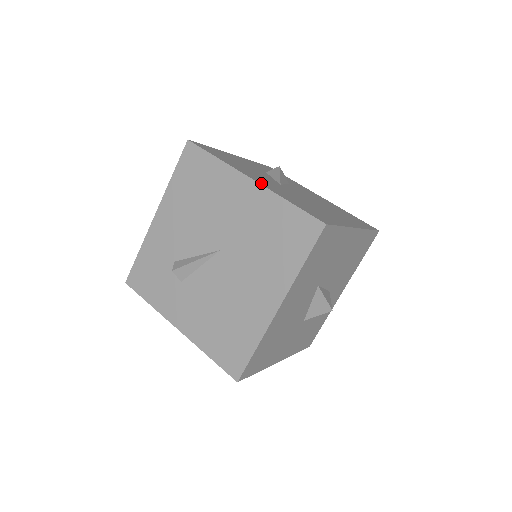
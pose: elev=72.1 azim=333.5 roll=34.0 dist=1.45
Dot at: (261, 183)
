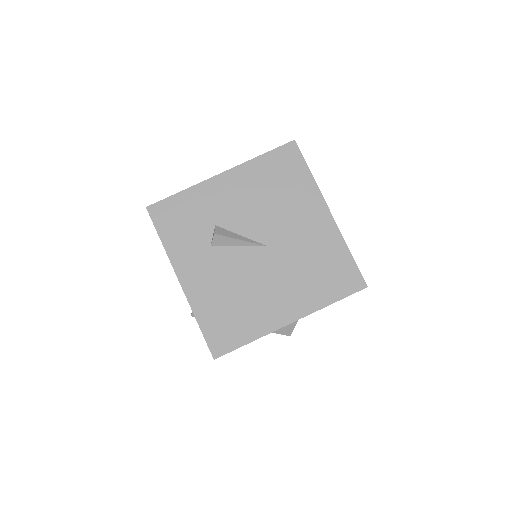
Dot at: (334, 220)
